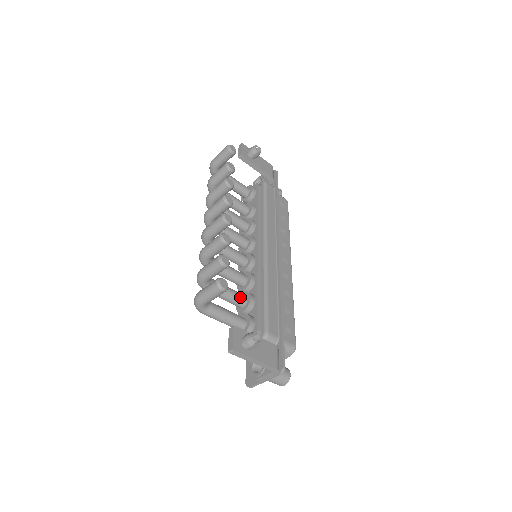
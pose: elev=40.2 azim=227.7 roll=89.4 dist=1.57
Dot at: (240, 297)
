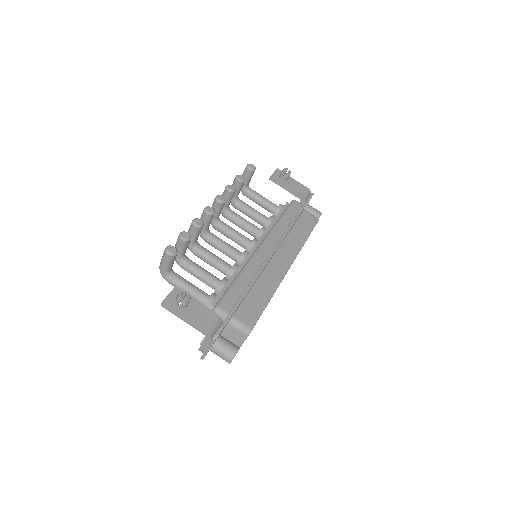
Dot at: (213, 279)
